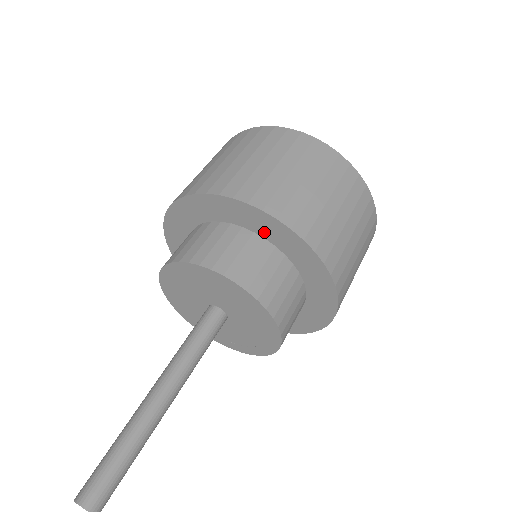
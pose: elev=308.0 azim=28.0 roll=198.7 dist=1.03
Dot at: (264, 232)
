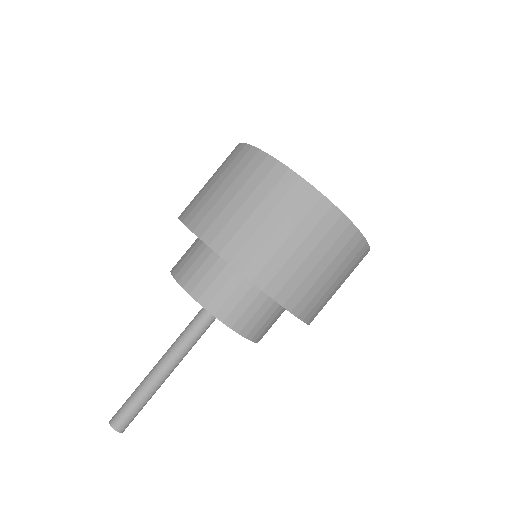
Dot at: occluded
